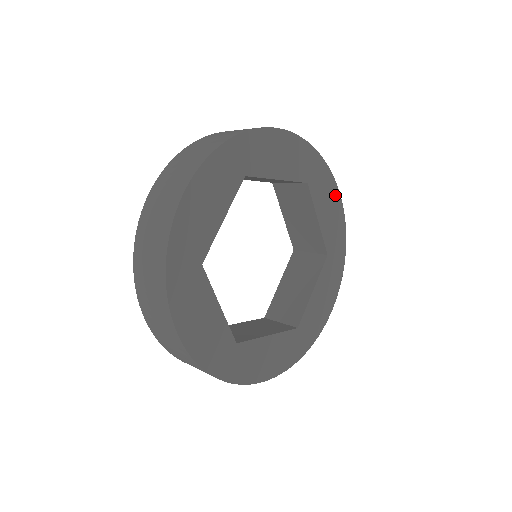
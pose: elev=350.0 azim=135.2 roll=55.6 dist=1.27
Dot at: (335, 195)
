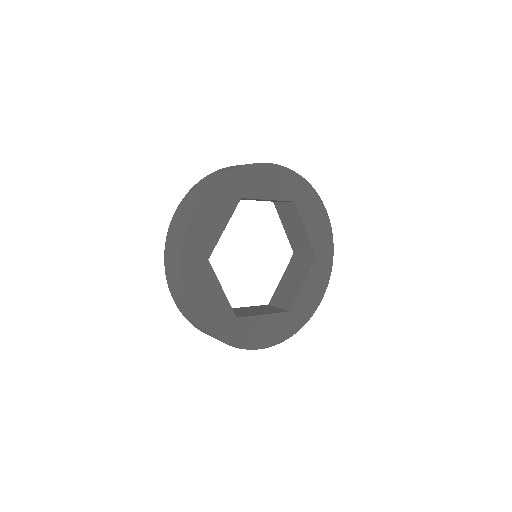
Dot at: (322, 289)
